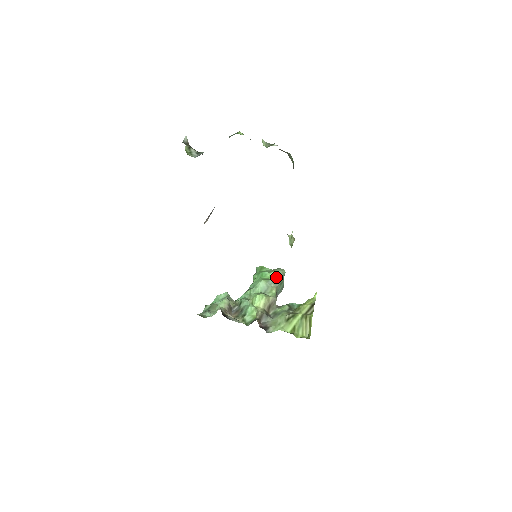
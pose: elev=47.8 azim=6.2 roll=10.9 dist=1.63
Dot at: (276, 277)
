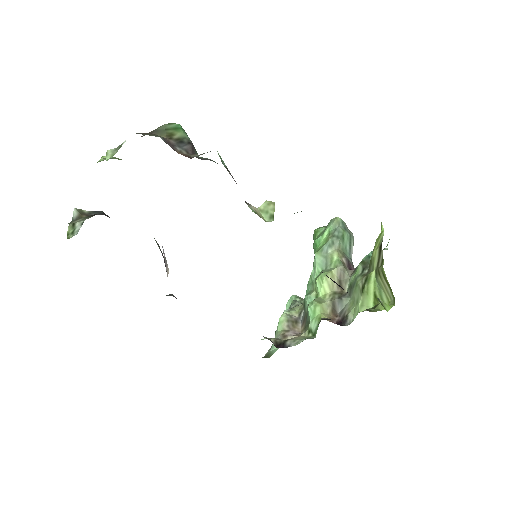
Dot at: (330, 236)
